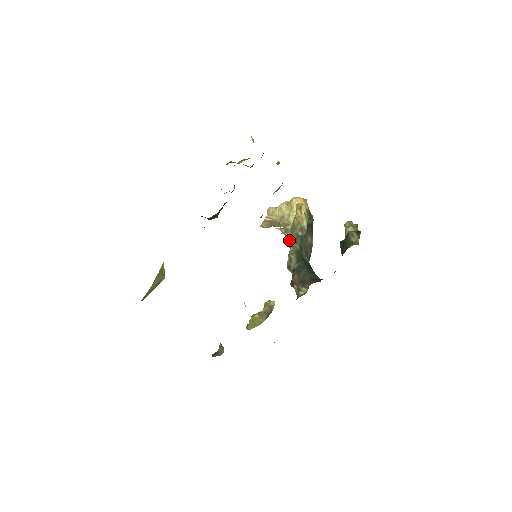
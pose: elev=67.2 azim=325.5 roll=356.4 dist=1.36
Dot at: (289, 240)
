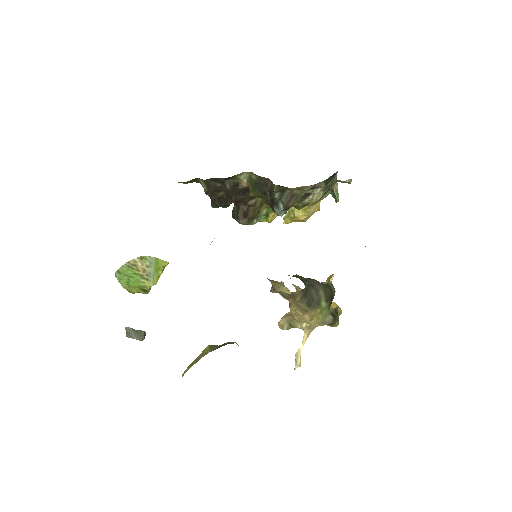
Dot at: occluded
